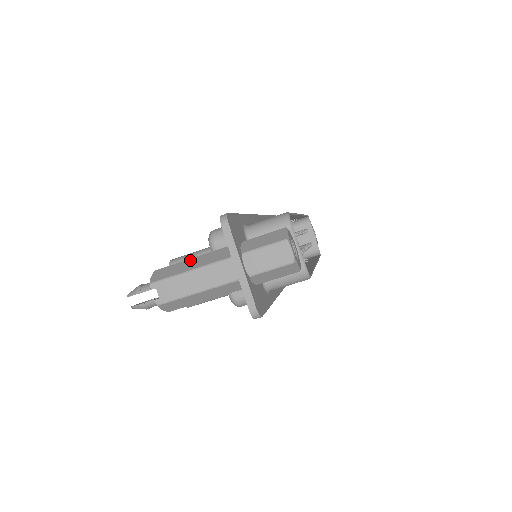
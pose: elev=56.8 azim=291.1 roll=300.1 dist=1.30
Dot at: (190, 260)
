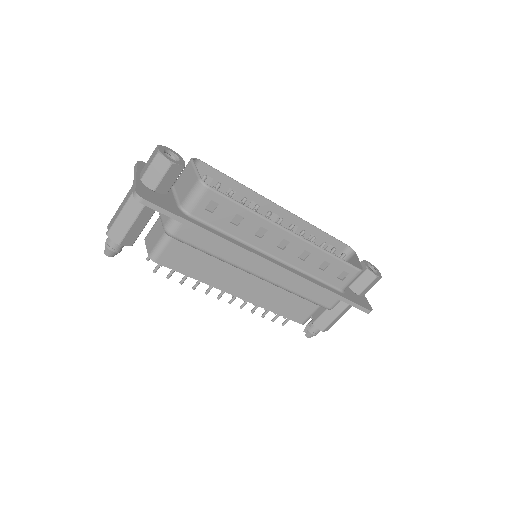
Dot at: occluded
